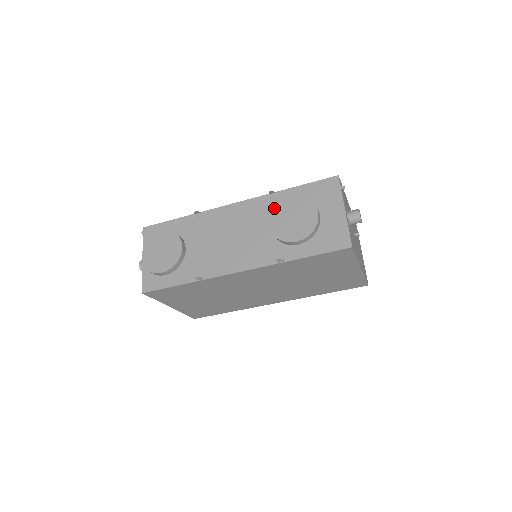
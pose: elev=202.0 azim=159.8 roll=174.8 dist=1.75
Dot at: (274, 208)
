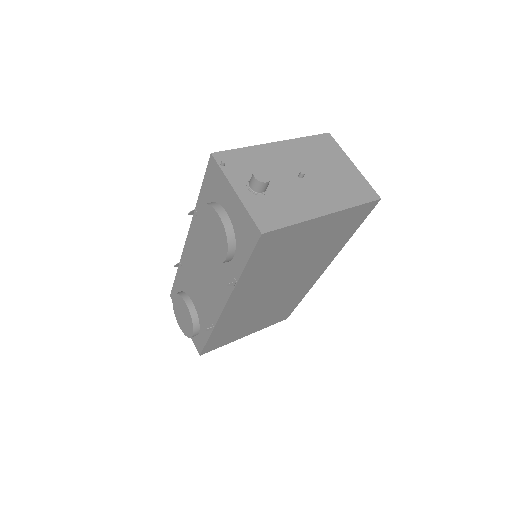
Dot at: (198, 231)
